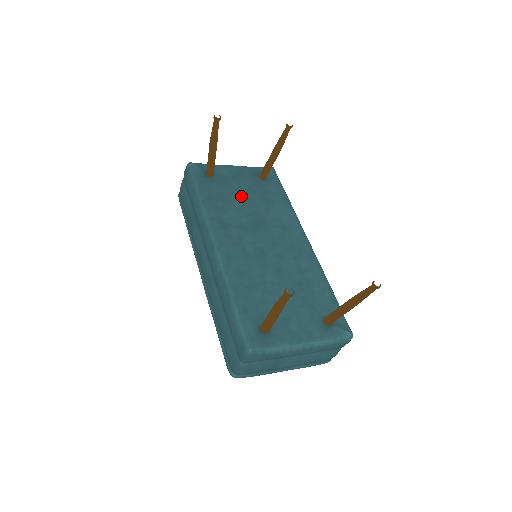
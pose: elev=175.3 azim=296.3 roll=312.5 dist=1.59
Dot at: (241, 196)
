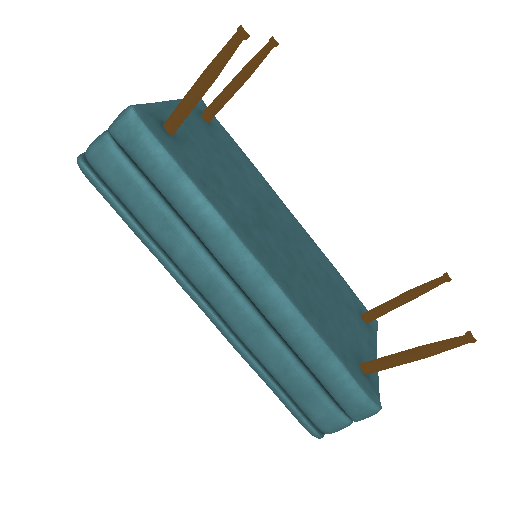
Dot at: (217, 164)
